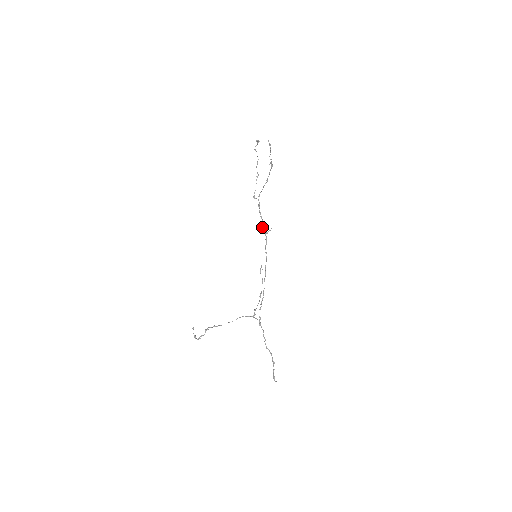
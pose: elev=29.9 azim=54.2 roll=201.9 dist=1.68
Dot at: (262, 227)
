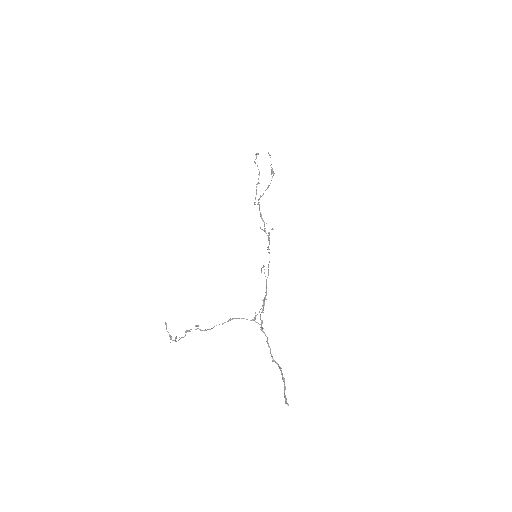
Dot at: (264, 229)
